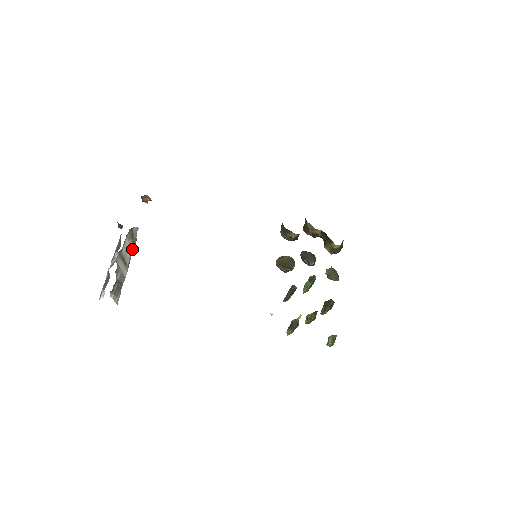
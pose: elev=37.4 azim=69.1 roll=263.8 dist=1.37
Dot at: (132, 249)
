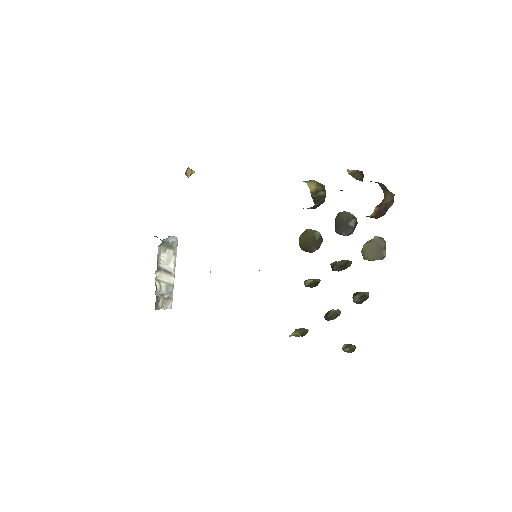
Dot at: (174, 254)
